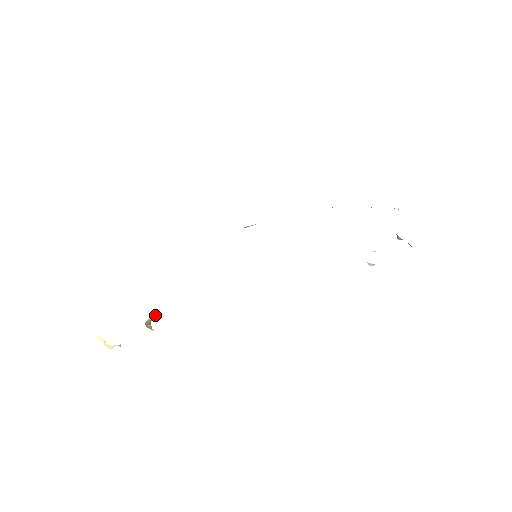
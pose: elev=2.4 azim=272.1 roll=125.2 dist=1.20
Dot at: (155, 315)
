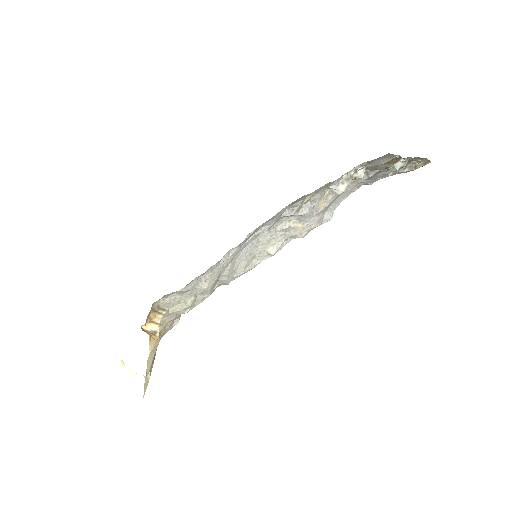
Dot at: (155, 323)
